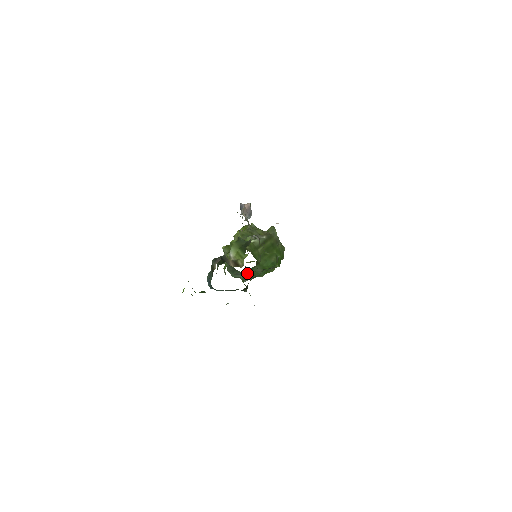
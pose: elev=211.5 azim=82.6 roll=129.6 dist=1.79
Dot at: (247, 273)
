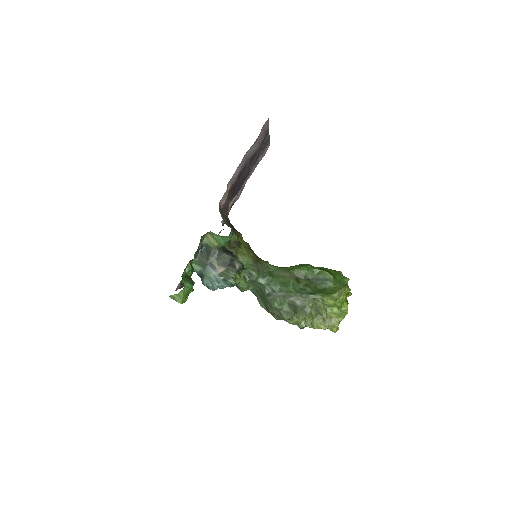
Dot at: (246, 263)
